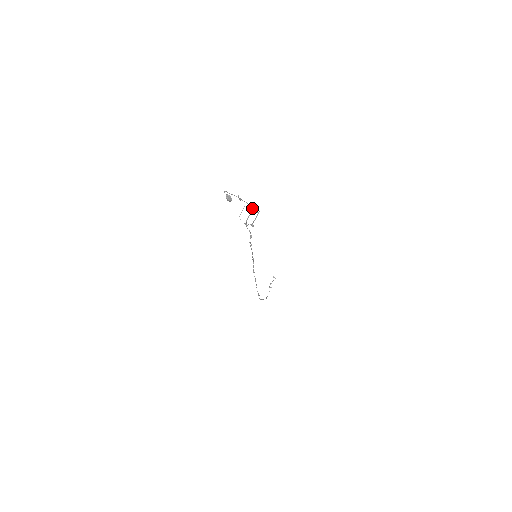
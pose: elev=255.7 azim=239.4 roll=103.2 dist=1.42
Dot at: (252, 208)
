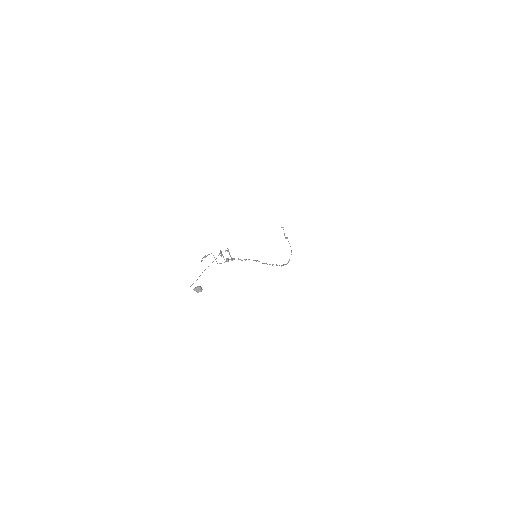
Dot at: occluded
